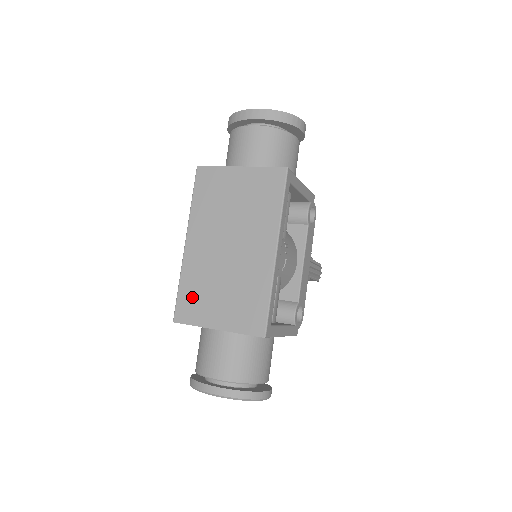
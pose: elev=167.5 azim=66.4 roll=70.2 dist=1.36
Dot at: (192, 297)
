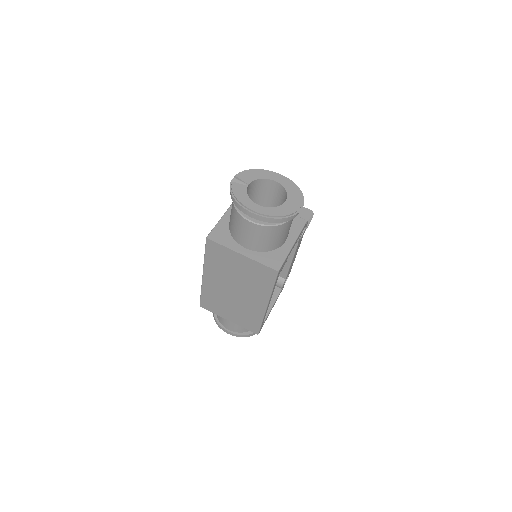
Dot at: (211, 302)
